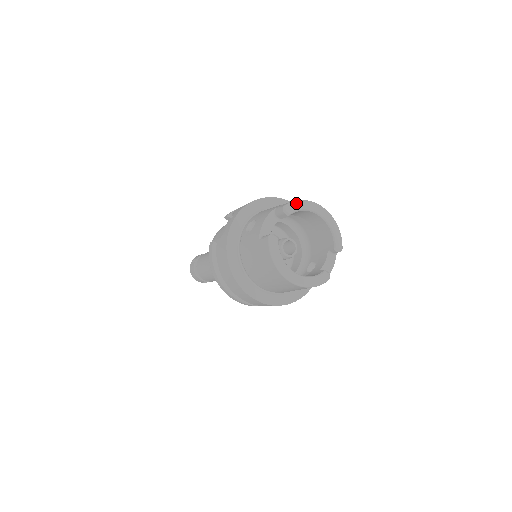
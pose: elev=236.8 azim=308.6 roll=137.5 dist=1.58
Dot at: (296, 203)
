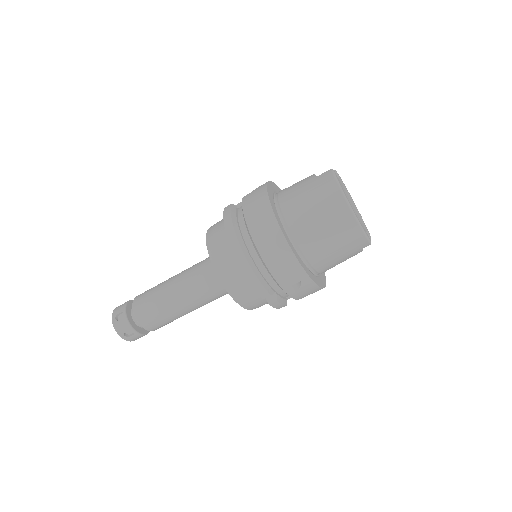
Dot at: occluded
